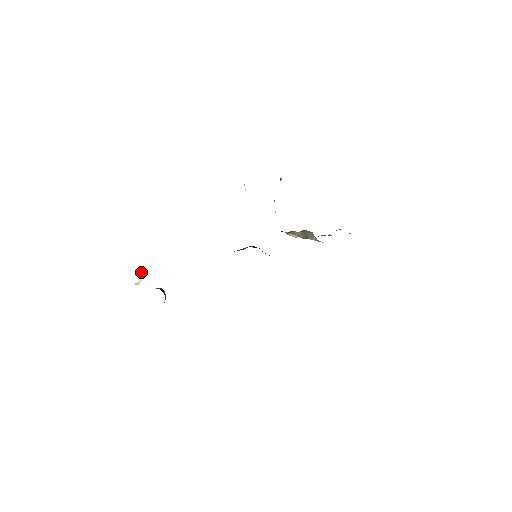
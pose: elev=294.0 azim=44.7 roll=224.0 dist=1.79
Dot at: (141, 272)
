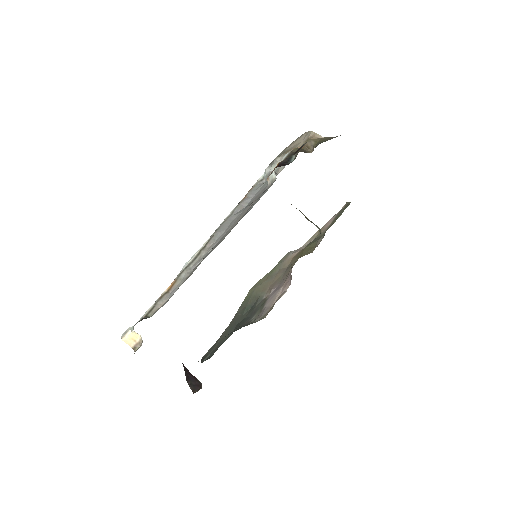
Dot at: (136, 333)
